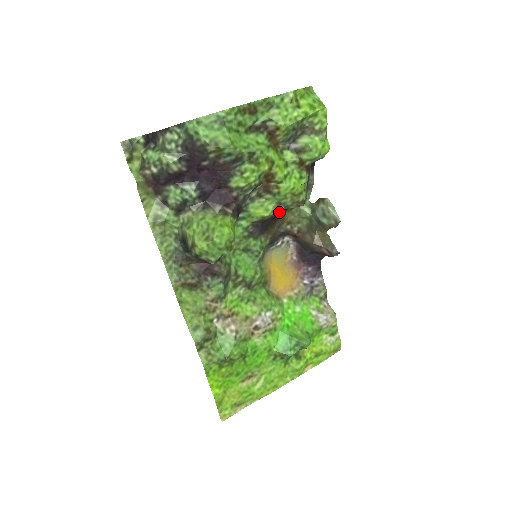
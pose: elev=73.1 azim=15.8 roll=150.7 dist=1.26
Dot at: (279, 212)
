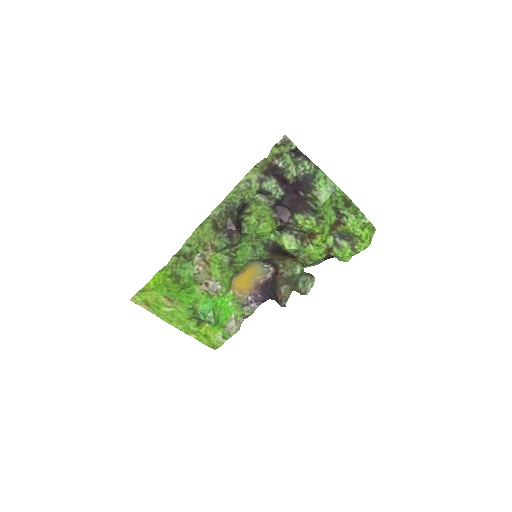
Dot at: (292, 254)
